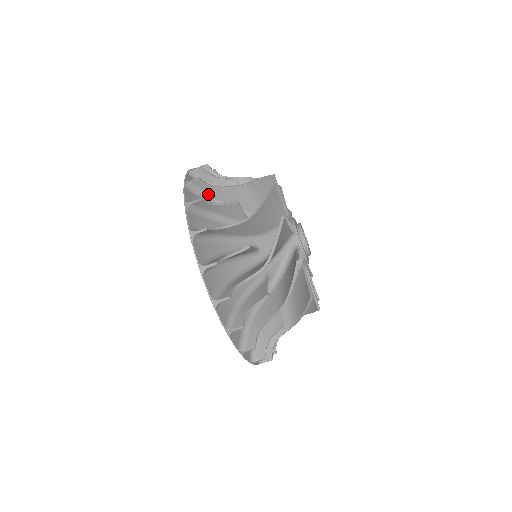
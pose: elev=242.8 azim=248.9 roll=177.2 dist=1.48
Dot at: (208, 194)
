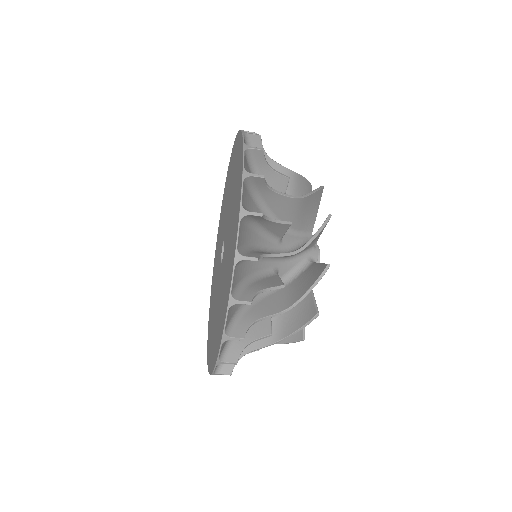
Dot at: (258, 192)
